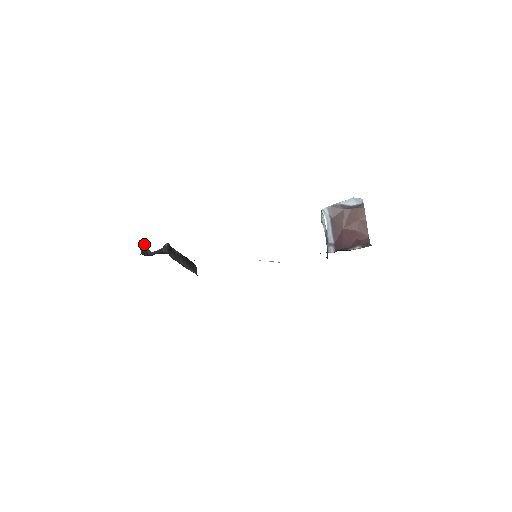
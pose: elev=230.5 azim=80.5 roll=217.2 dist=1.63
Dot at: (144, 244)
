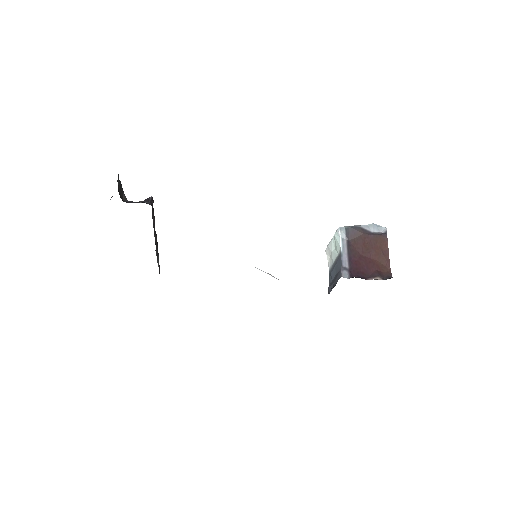
Dot at: (121, 186)
